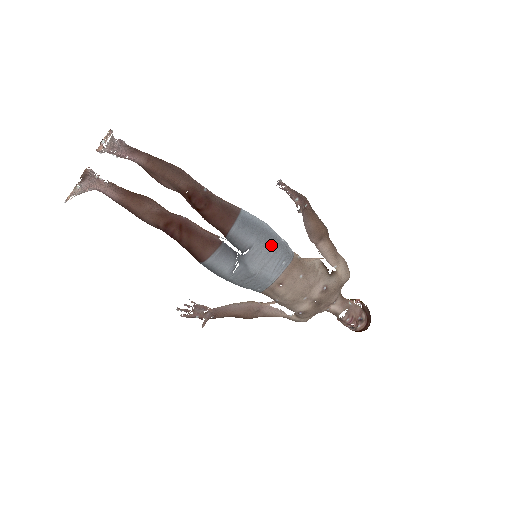
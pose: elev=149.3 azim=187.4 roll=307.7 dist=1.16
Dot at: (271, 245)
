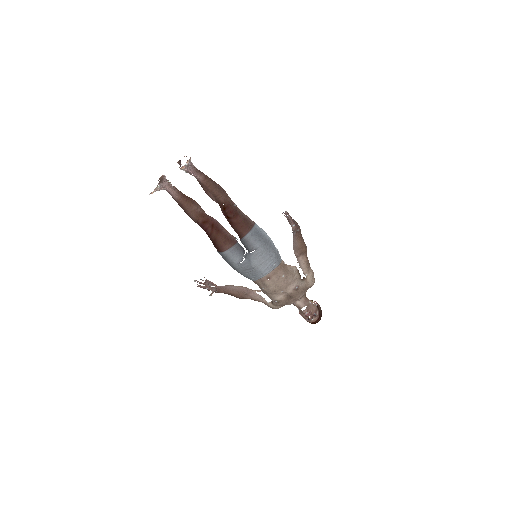
Dot at: (269, 251)
